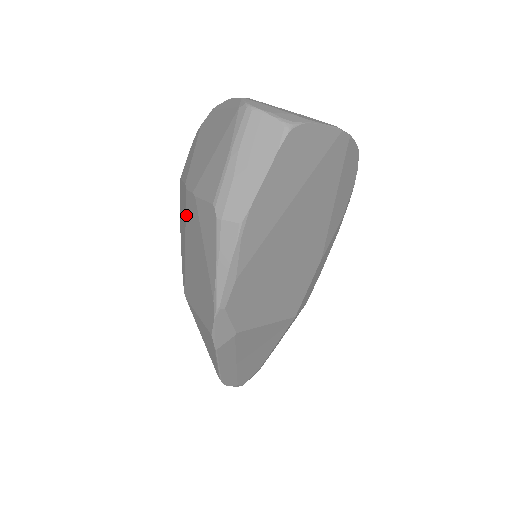
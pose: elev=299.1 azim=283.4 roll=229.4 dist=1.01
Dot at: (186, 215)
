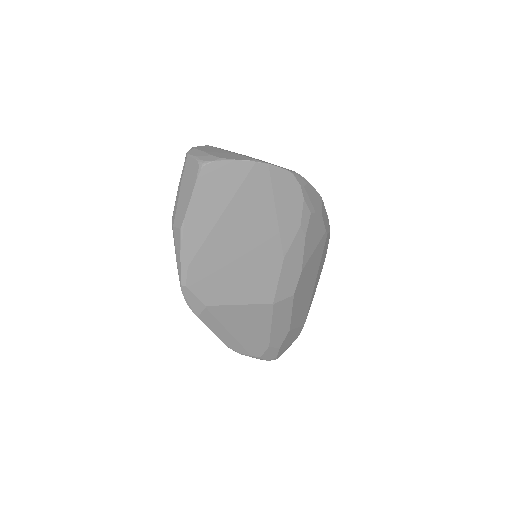
Dot at: occluded
